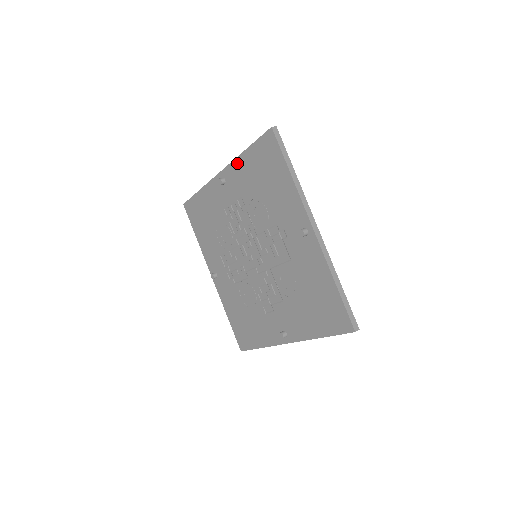
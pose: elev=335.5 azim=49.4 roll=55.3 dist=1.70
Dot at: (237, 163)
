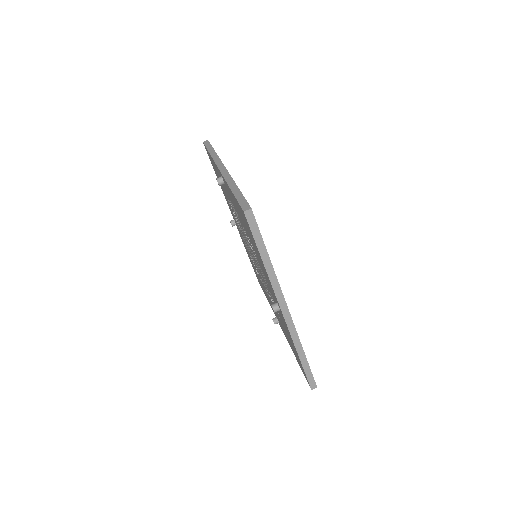
Dot at: (228, 187)
